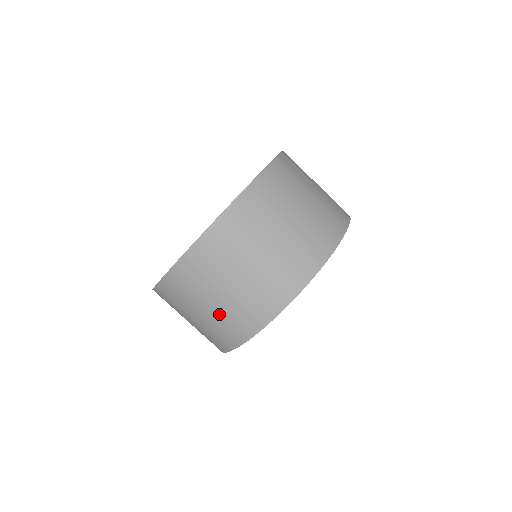
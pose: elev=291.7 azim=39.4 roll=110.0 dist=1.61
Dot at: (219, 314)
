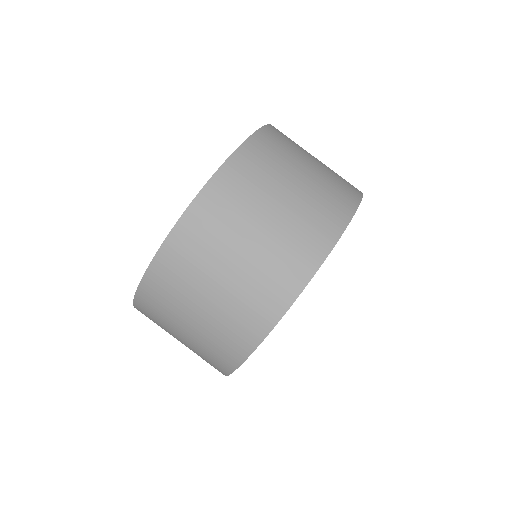
Dot at: (205, 331)
